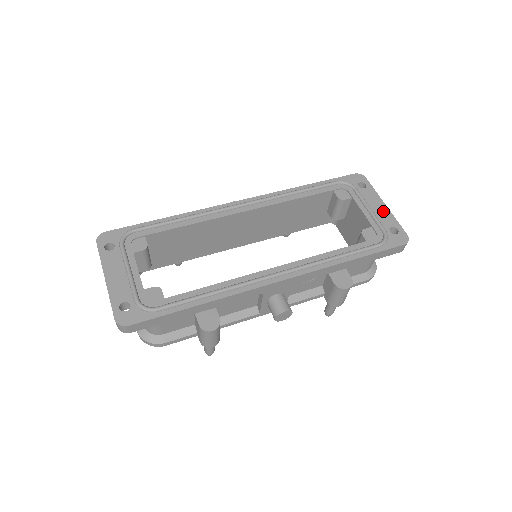
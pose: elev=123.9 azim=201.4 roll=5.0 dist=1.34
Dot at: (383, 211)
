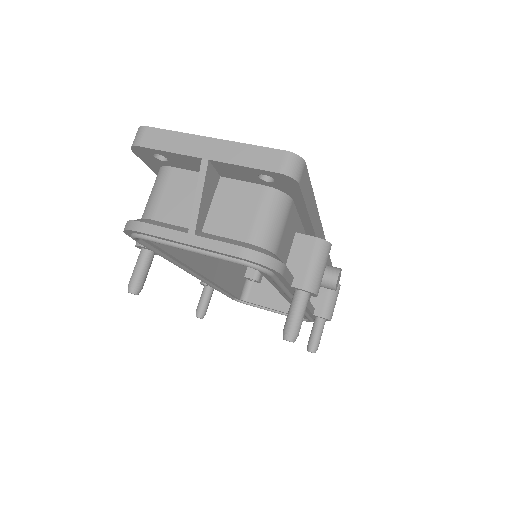
Dot at: occluded
